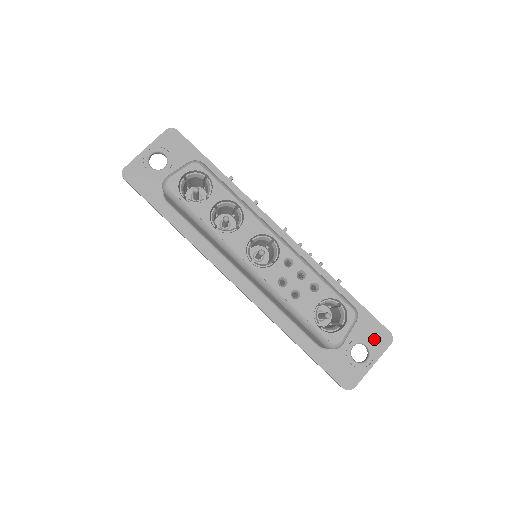
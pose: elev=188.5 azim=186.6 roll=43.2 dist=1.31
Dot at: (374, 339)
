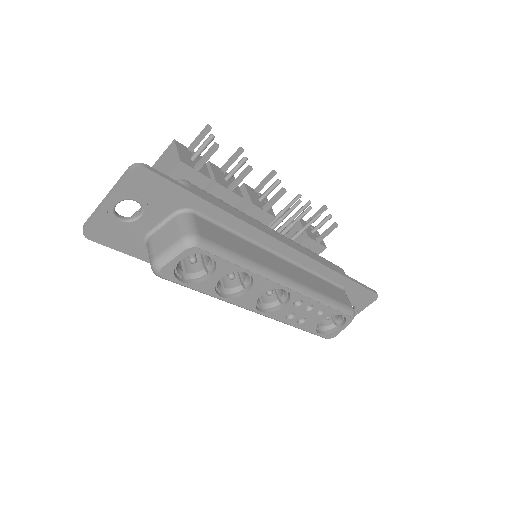
Dot at: (362, 301)
